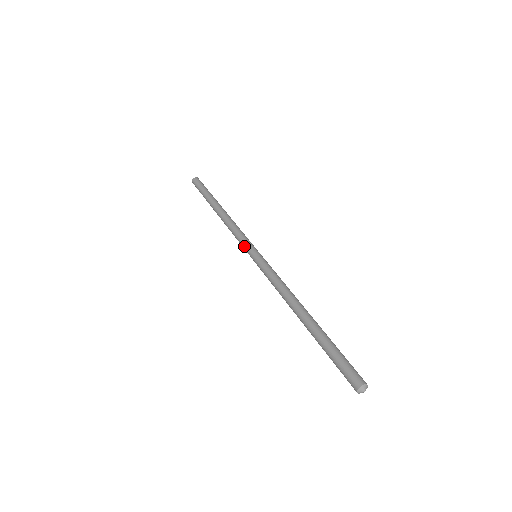
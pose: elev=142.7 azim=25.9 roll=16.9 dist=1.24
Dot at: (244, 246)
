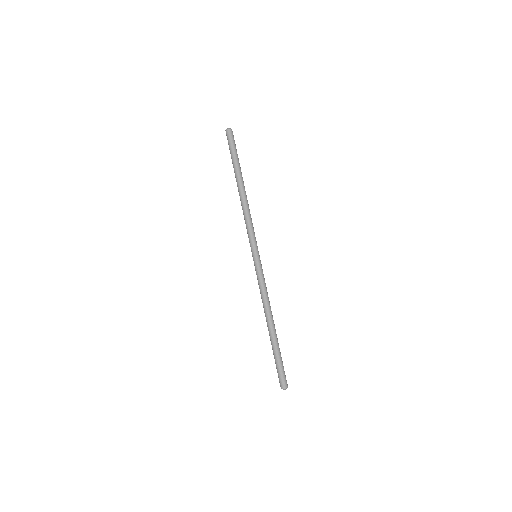
Dot at: occluded
